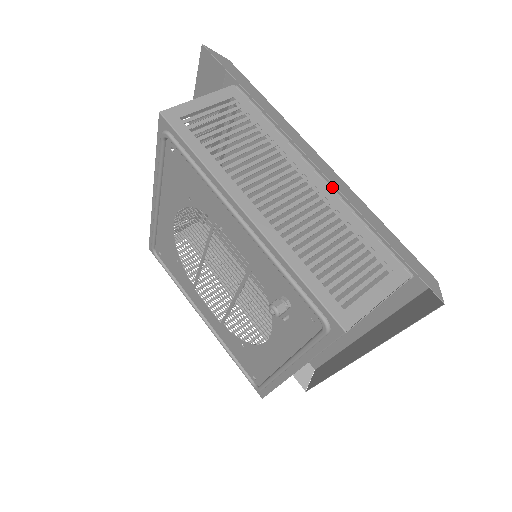
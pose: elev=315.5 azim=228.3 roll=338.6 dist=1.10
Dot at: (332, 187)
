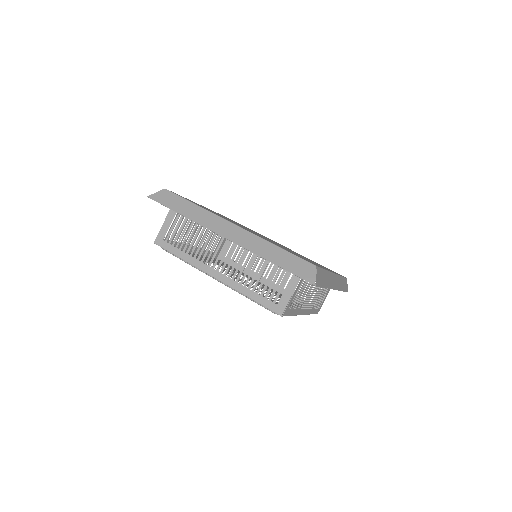
Dot at: occluded
